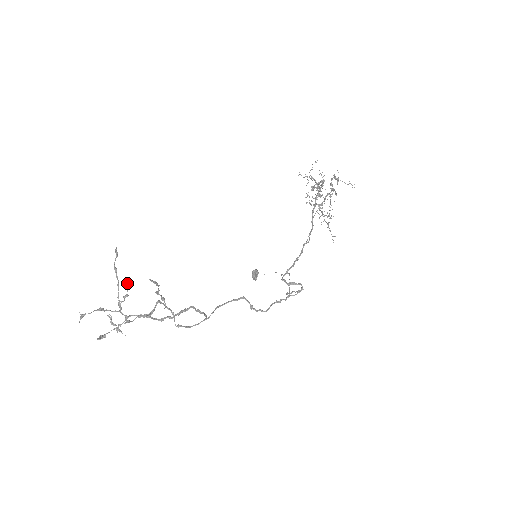
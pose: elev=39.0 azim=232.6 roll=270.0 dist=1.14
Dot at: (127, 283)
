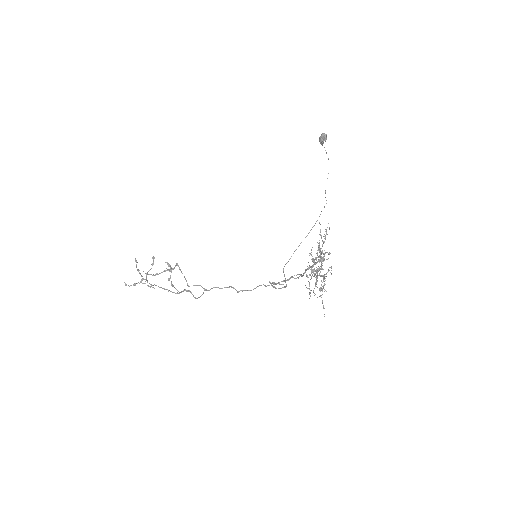
Dot at: occluded
